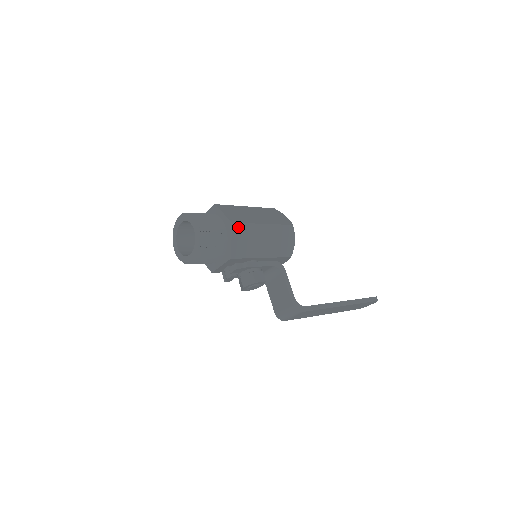
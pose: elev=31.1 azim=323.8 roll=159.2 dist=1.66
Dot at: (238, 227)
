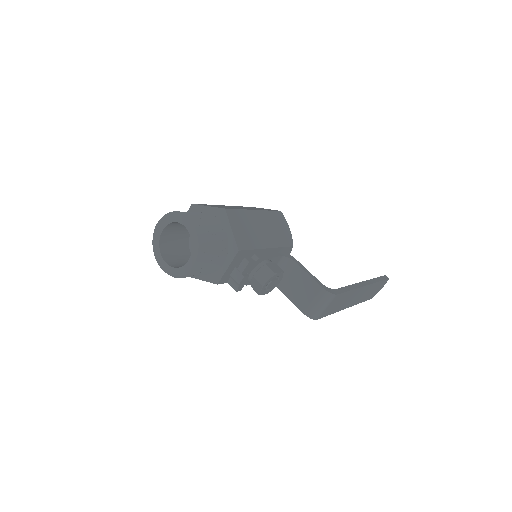
Dot at: (232, 214)
